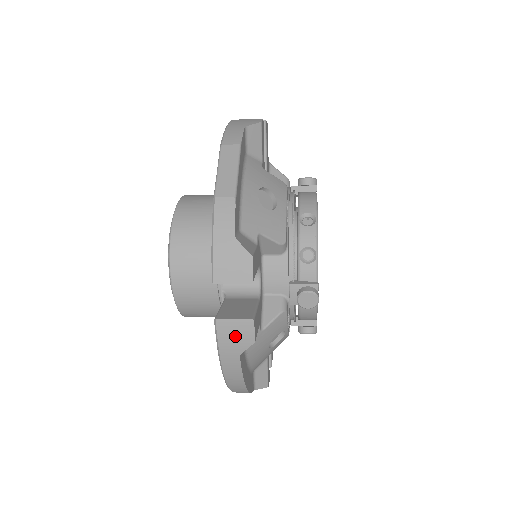
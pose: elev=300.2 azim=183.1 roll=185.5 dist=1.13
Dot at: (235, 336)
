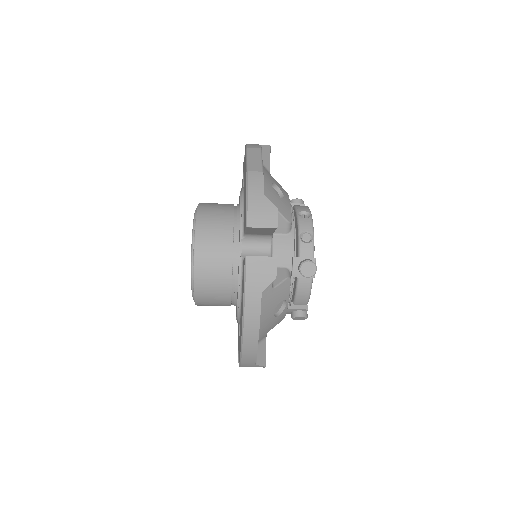
Dot at: (260, 272)
